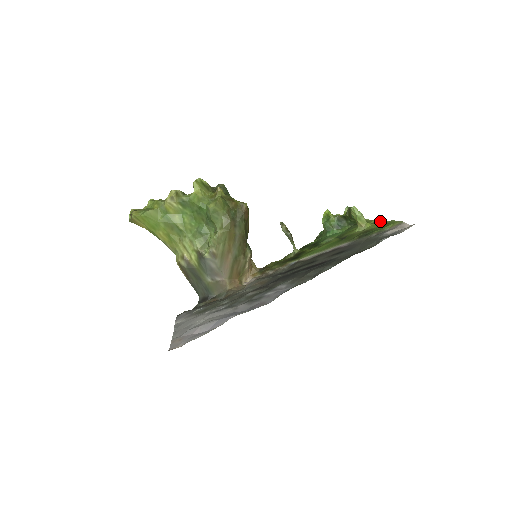
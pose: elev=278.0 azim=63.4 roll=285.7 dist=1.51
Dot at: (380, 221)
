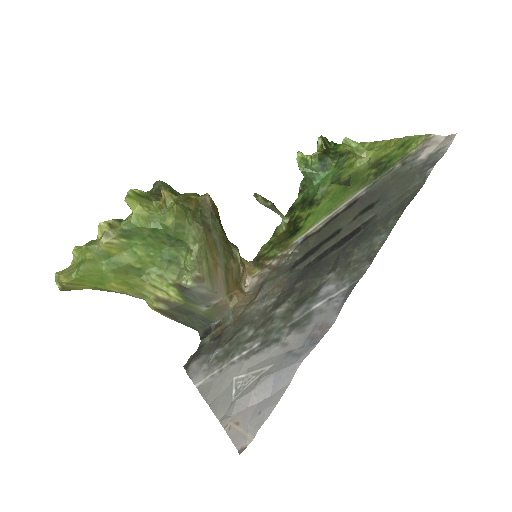
Dot at: (380, 141)
